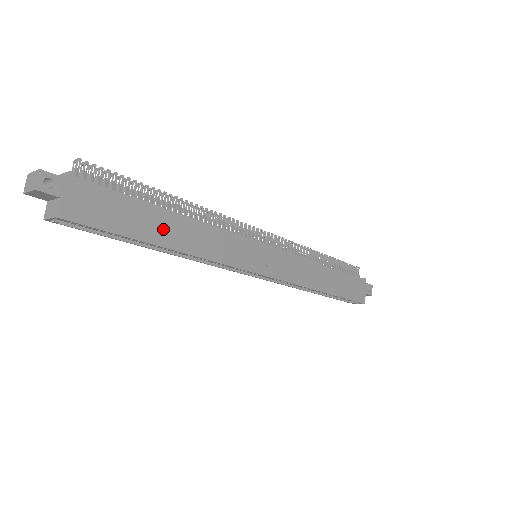
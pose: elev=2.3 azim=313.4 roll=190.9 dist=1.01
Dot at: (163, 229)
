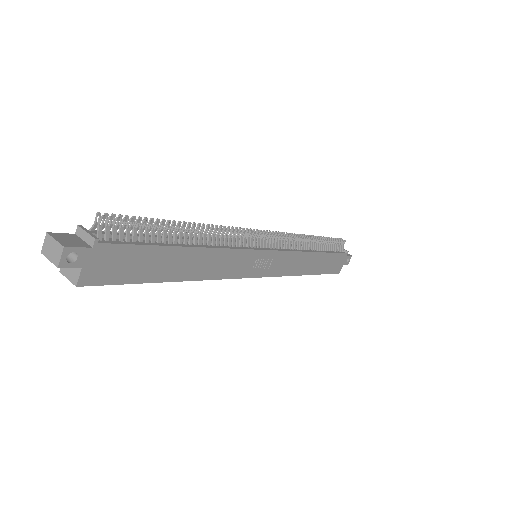
Dot at: (176, 266)
